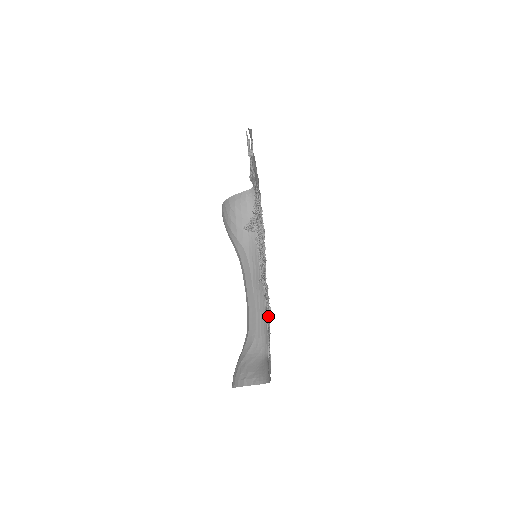
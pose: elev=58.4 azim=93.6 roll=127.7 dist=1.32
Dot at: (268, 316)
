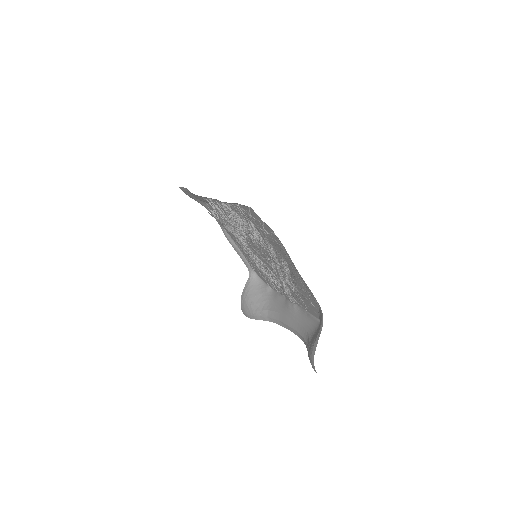
Dot at: (274, 250)
